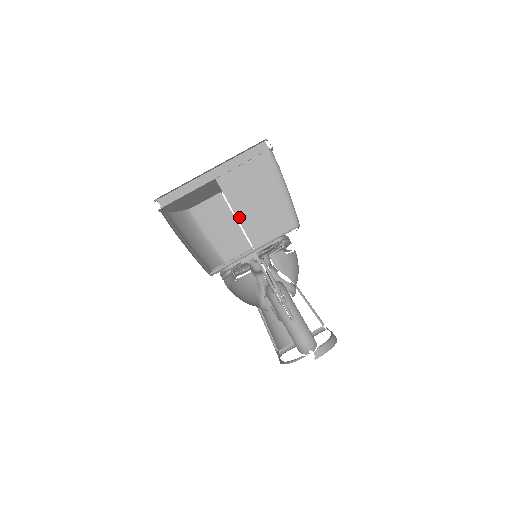
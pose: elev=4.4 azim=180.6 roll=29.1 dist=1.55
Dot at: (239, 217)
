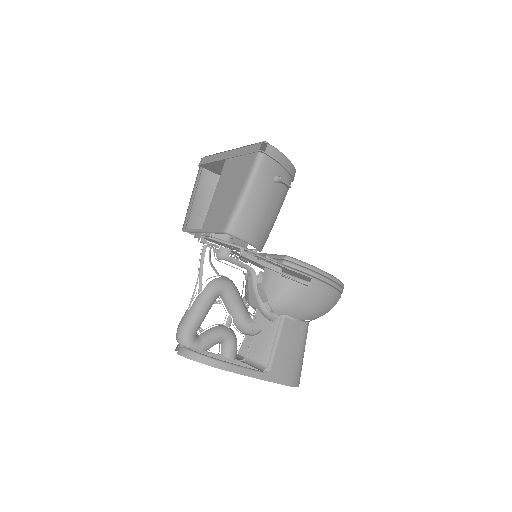
Dot at: (213, 199)
